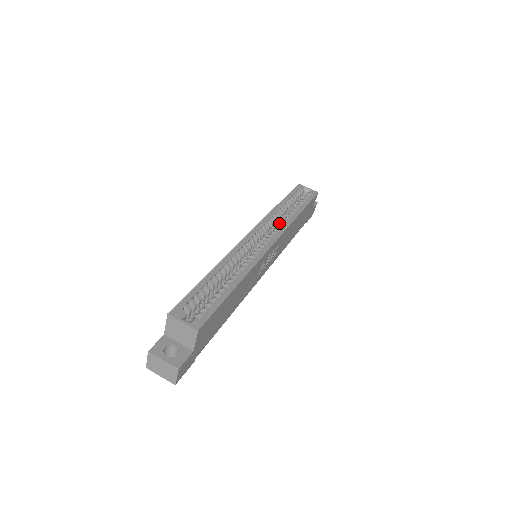
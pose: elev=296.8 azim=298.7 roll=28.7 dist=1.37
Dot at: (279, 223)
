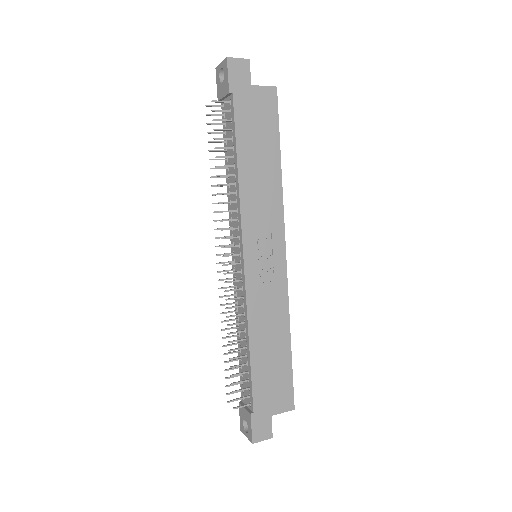
Dot at: occluded
